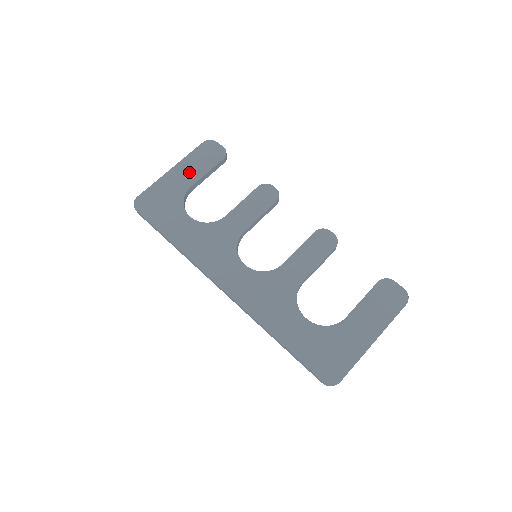
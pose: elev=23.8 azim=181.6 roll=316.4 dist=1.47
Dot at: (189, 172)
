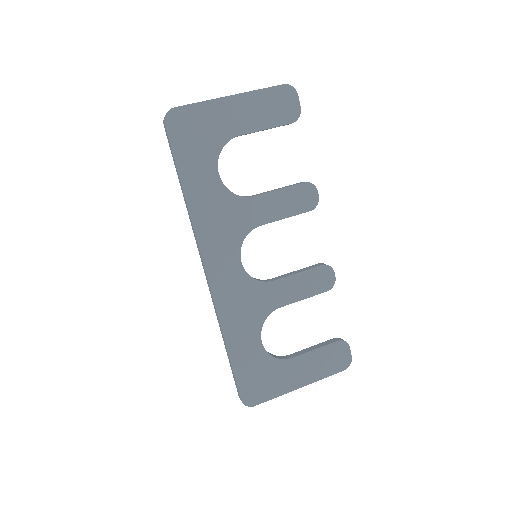
Dot at: (248, 115)
